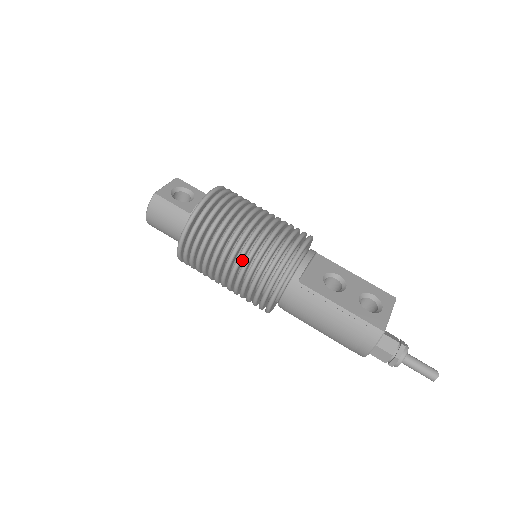
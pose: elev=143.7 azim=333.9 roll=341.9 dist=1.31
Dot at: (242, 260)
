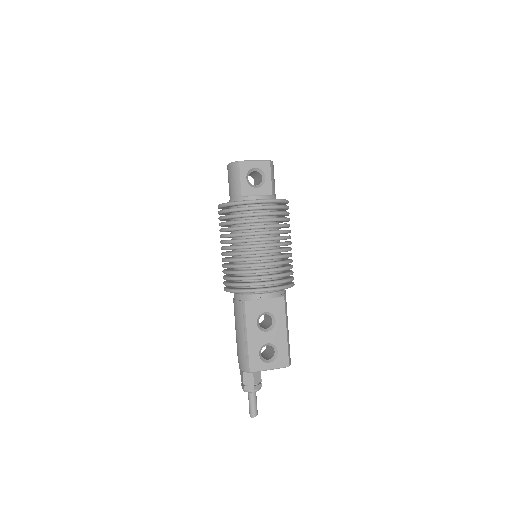
Dot at: occluded
